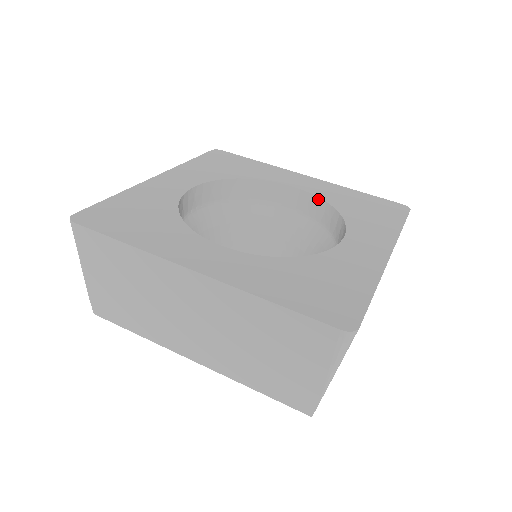
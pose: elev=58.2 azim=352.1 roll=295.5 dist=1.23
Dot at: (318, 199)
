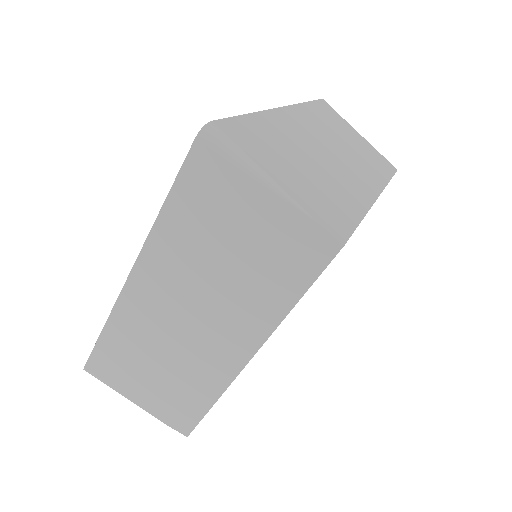
Dot at: occluded
